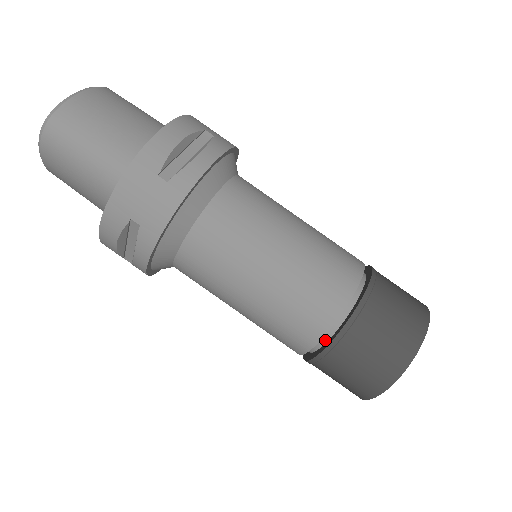
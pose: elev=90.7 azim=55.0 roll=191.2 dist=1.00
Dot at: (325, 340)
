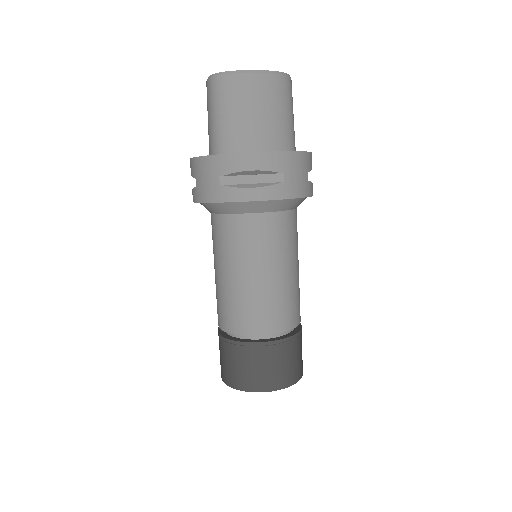
Dot at: occluded
